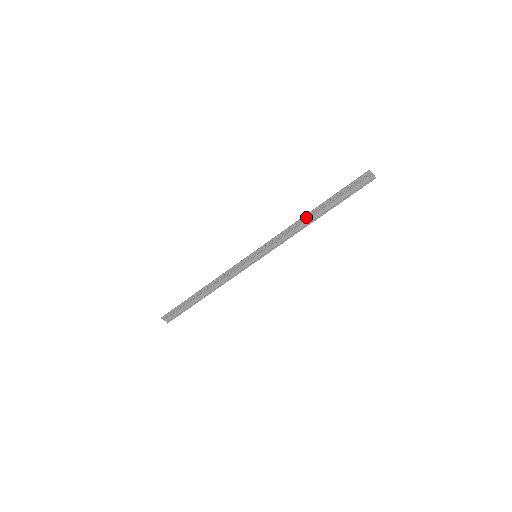
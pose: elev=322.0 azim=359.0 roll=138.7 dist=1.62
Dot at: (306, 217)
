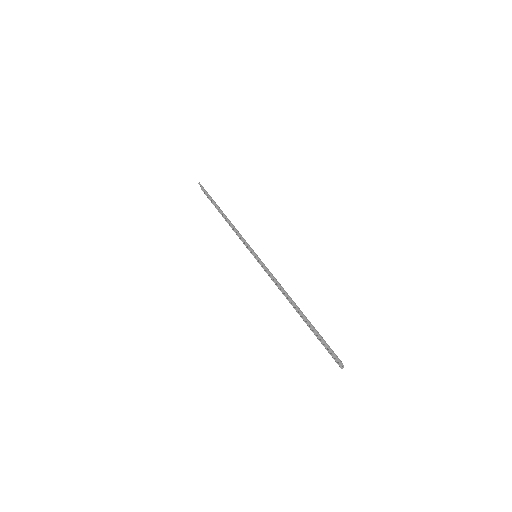
Dot at: (291, 300)
